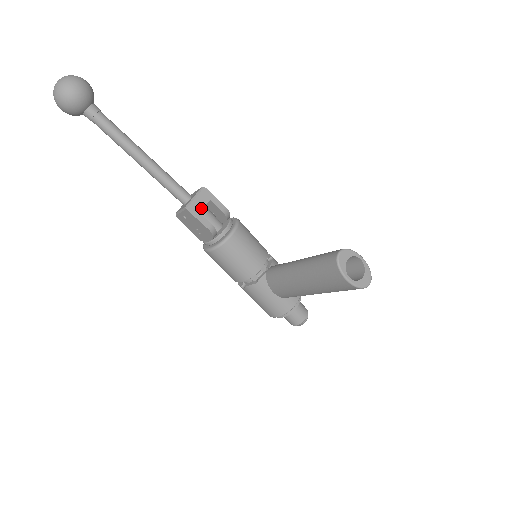
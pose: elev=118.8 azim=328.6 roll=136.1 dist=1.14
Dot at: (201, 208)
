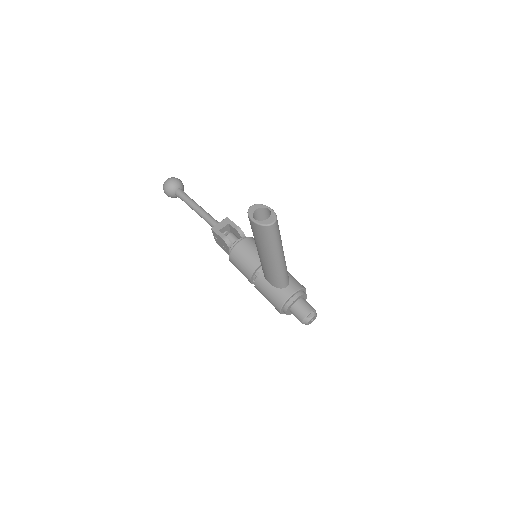
Dot at: (221, 228)
